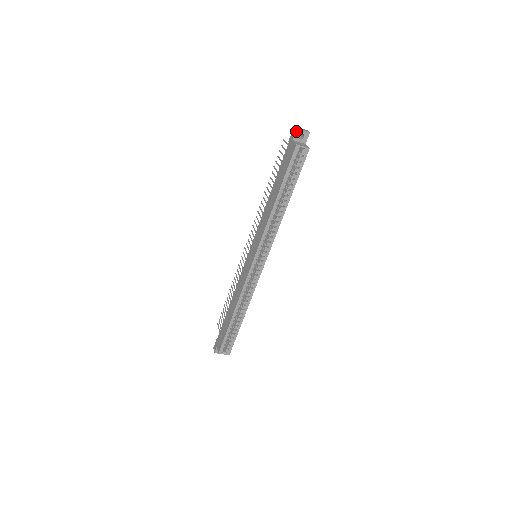
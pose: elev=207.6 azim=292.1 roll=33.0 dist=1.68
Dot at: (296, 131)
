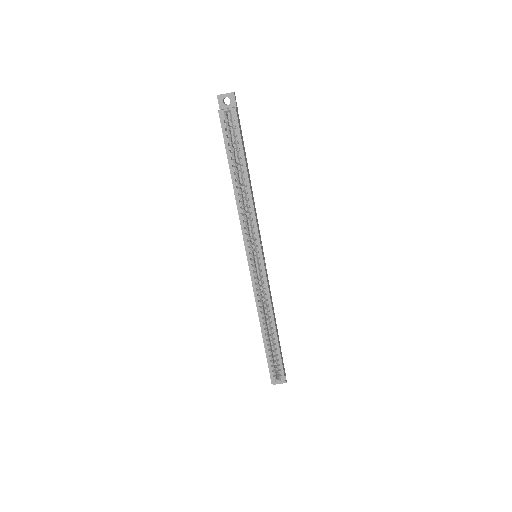
Dot at: (218, 98)
